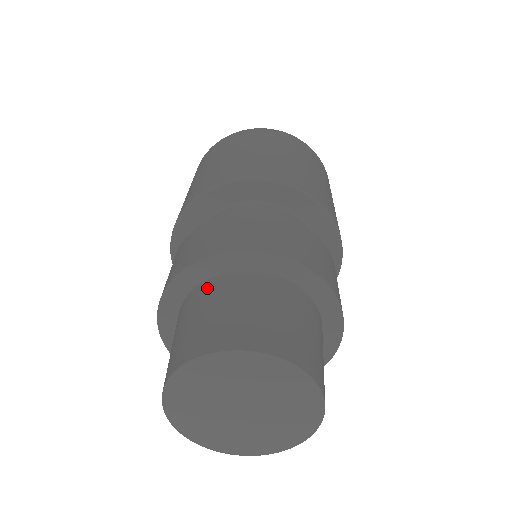
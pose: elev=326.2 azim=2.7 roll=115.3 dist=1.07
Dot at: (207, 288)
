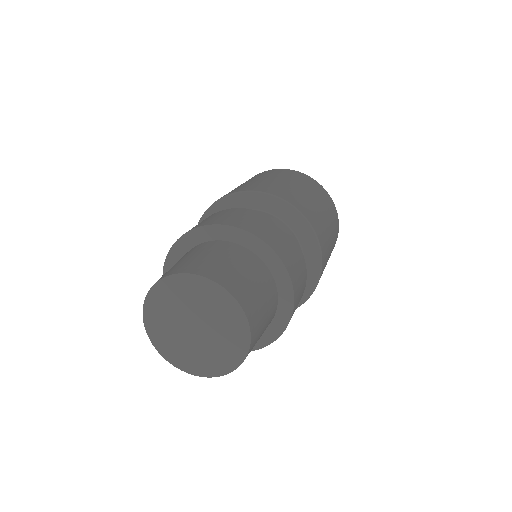
Dot at: (210, 244)
